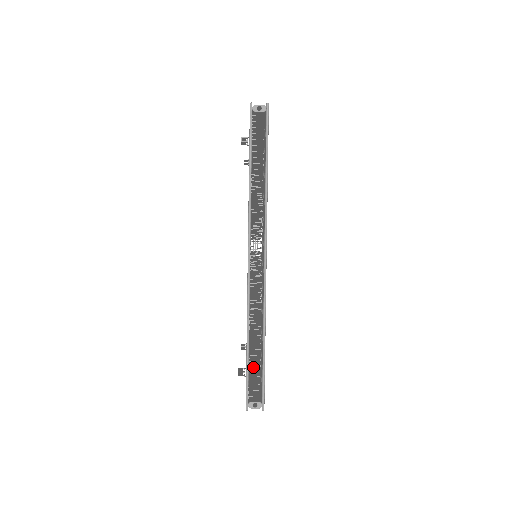
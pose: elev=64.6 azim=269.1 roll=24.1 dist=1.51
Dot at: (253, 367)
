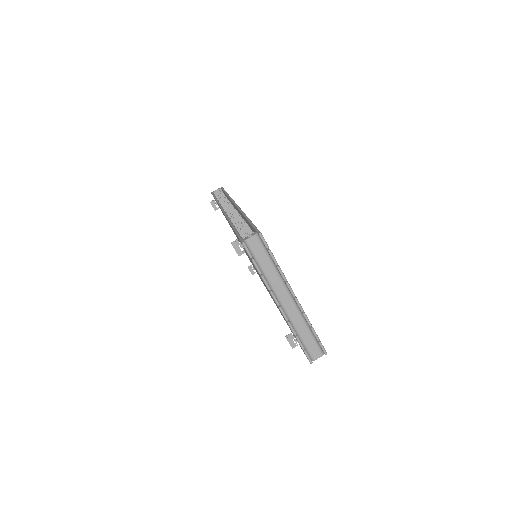
Dot at: occluded
